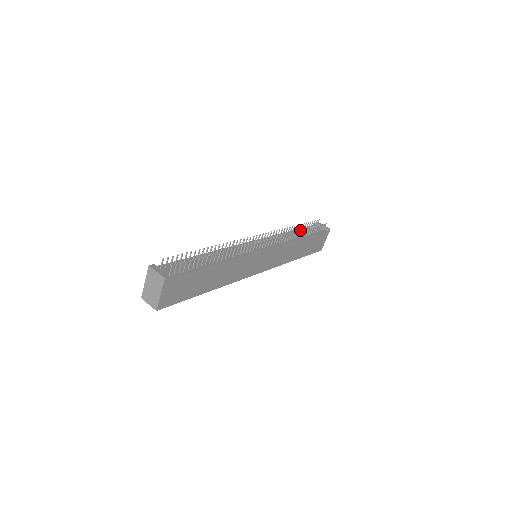
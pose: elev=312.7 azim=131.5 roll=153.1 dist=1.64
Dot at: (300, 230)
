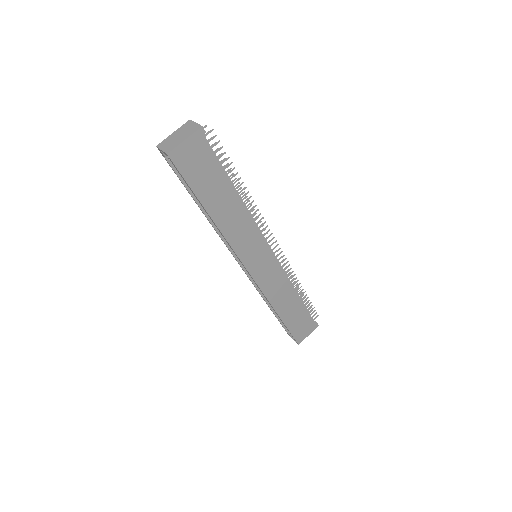
Dot at: occluded
